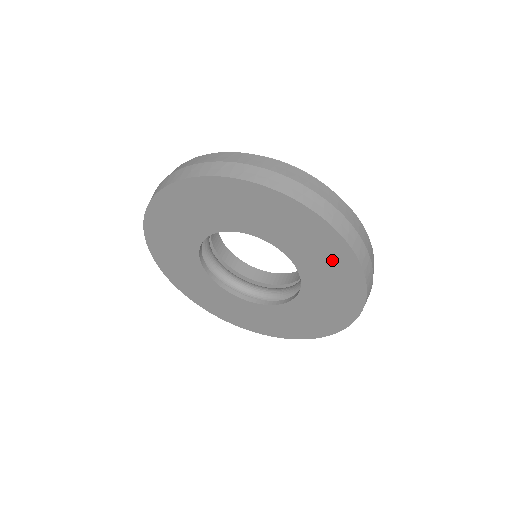
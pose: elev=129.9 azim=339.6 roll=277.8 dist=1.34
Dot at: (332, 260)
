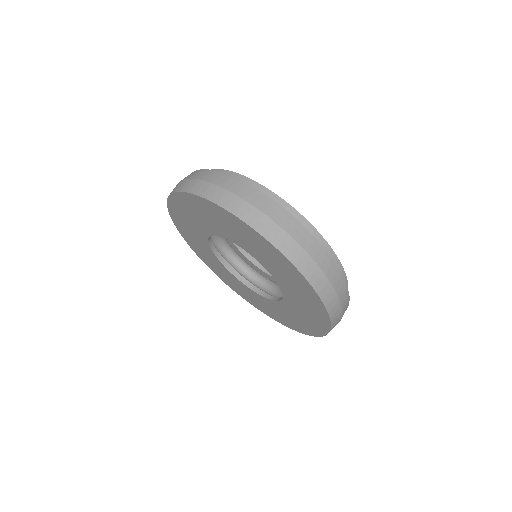
Dot at: (309, 303)
